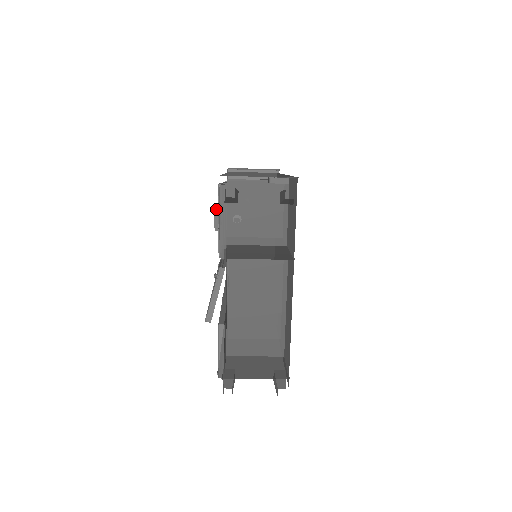
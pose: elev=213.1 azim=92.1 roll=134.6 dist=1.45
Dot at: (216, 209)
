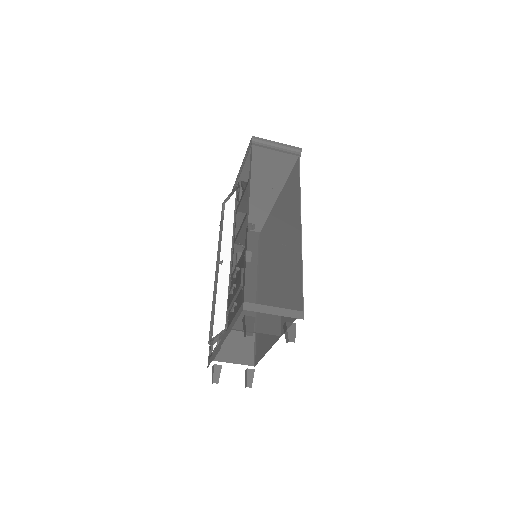
Dot at: (234, 305)
